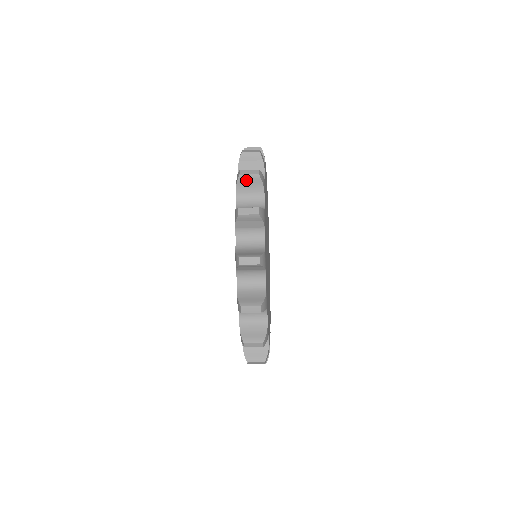
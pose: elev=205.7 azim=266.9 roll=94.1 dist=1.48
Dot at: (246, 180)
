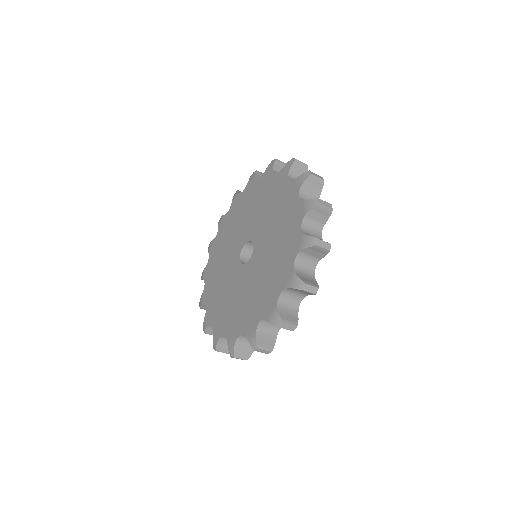
Dot at: (303, 291)
